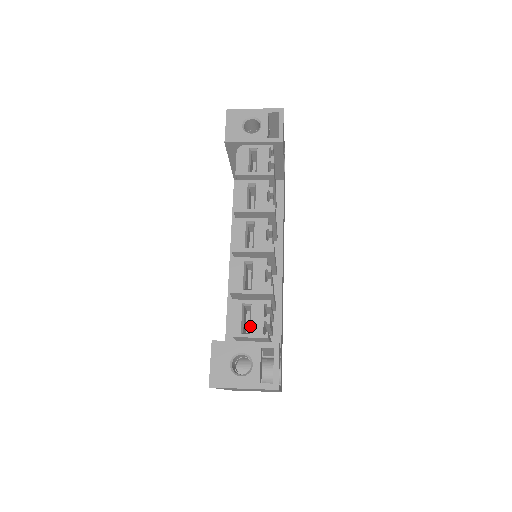
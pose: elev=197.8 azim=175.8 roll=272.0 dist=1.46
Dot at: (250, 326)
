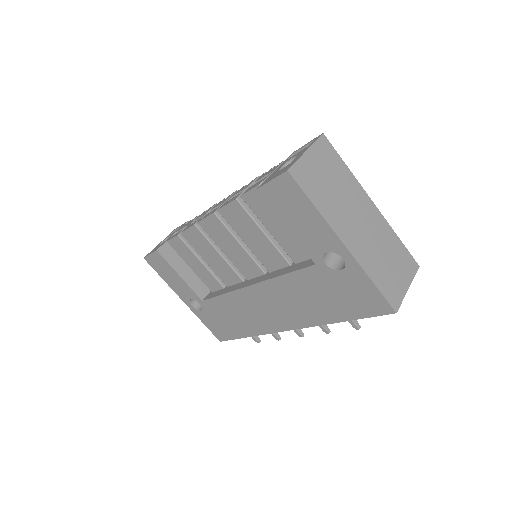
Dot at: occluded
